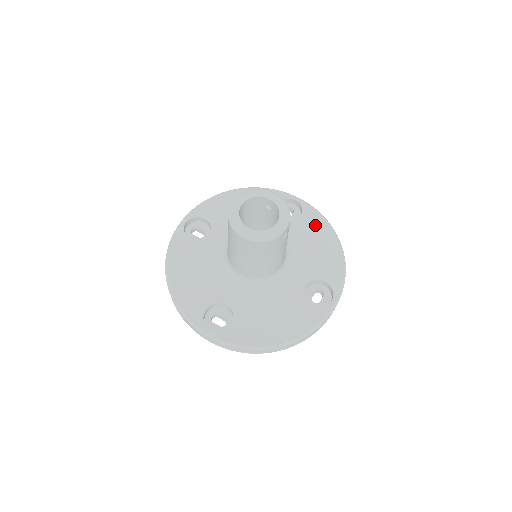
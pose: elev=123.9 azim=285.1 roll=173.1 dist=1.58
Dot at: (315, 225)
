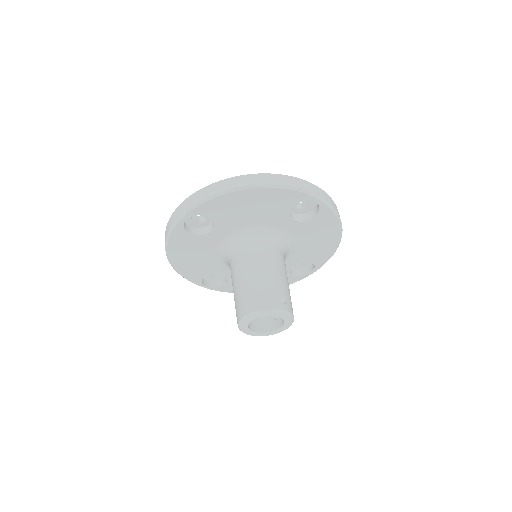
Dot at: (325, 226)
